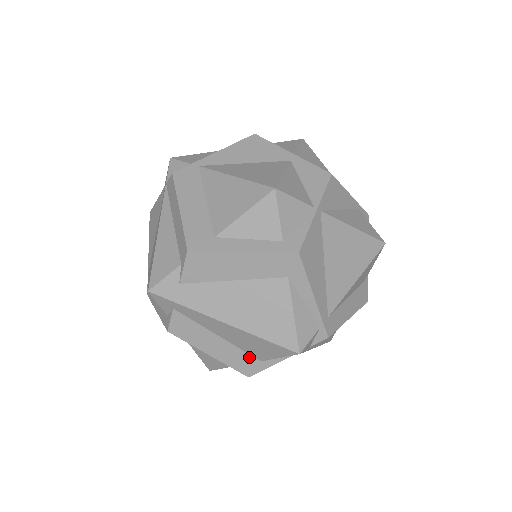
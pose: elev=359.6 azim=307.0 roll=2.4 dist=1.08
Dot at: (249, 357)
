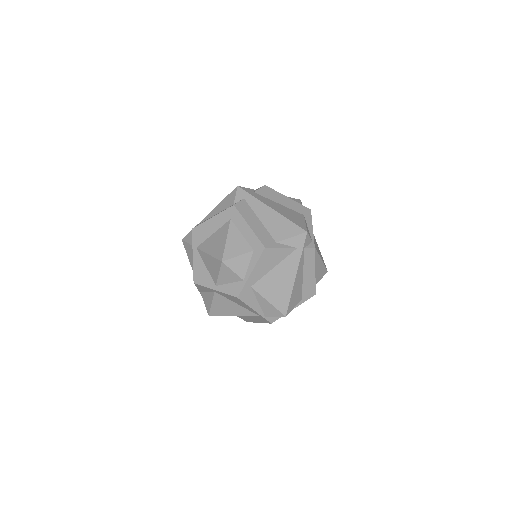
Dot at: (271, 237)
